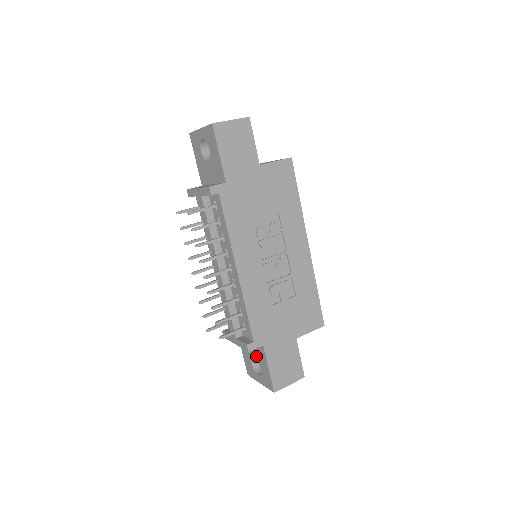
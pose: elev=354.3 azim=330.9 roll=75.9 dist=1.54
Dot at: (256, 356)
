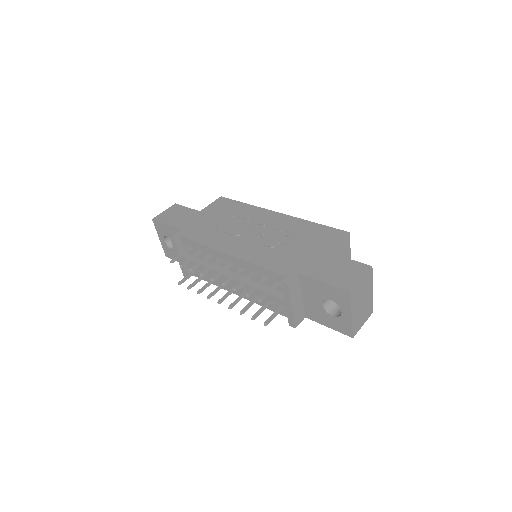
Dot at: (318, 298)
